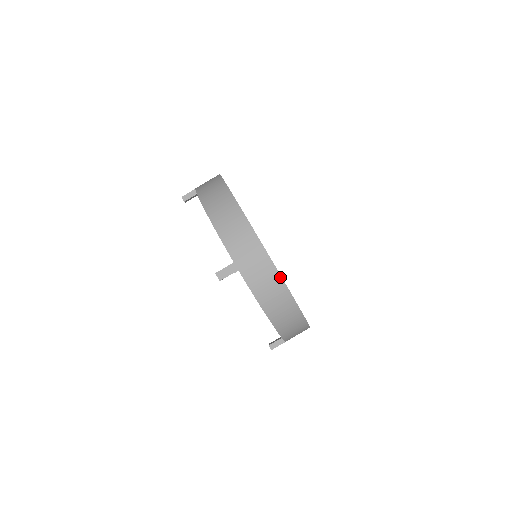
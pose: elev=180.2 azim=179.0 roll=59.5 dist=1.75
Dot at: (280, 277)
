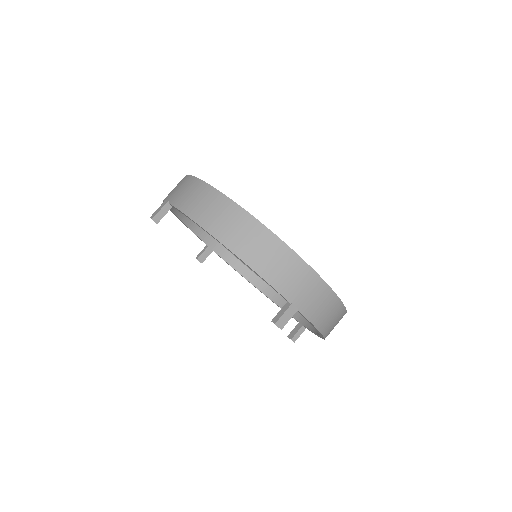
Dot at: (204, 183)
